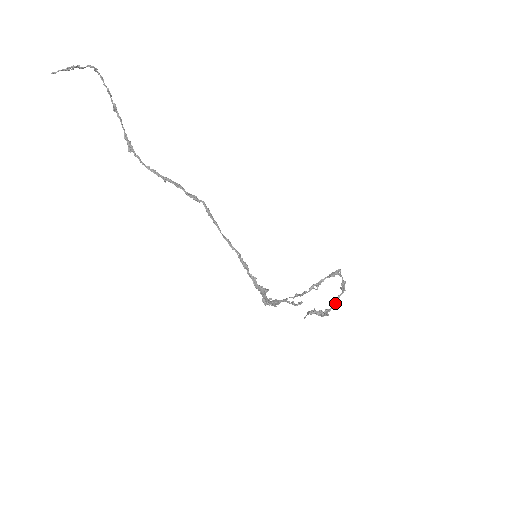
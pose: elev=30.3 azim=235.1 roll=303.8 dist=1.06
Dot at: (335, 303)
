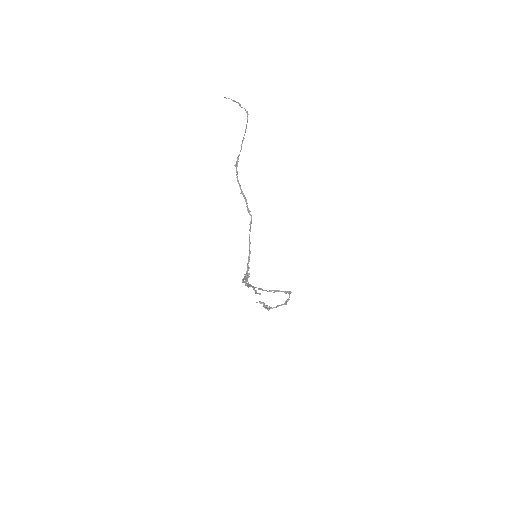
Dot at: occluded
